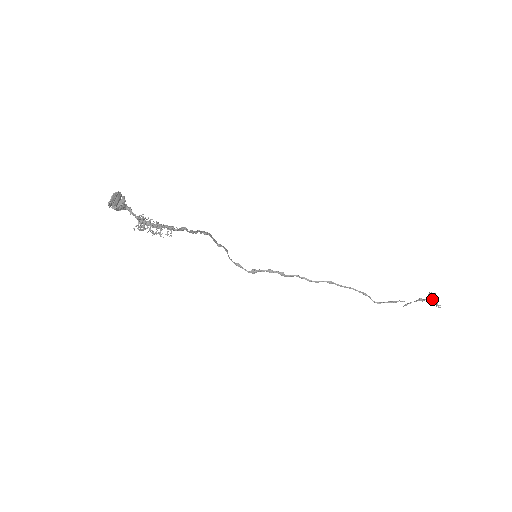
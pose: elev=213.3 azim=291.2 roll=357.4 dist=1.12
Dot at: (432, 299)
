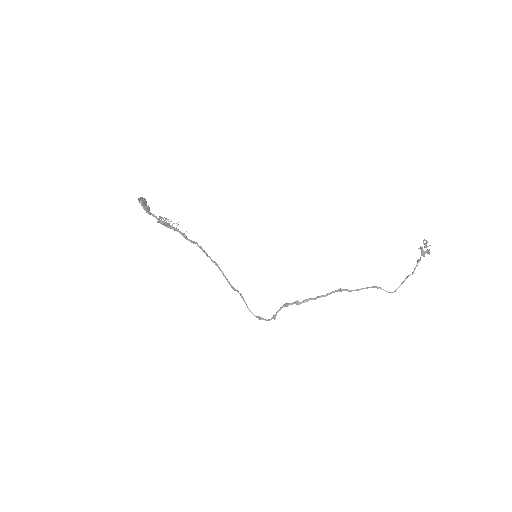
Dot at: (421, 247)
